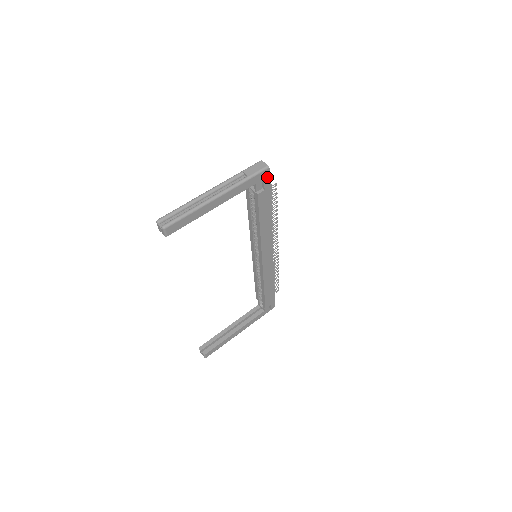
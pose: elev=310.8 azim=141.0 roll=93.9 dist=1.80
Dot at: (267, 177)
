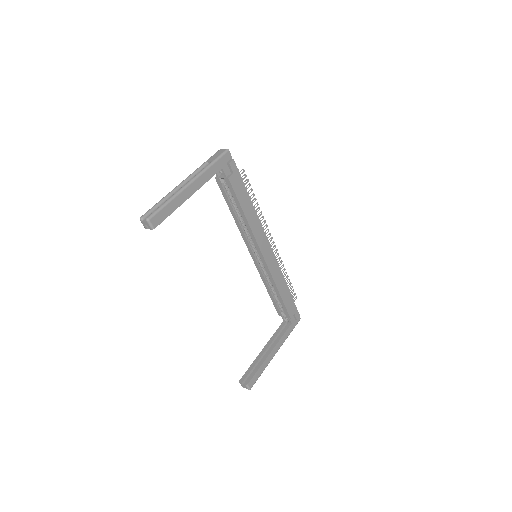
Dot at: (231, 160)
